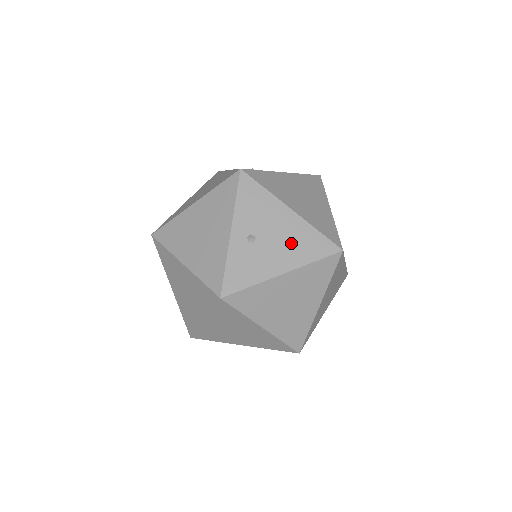
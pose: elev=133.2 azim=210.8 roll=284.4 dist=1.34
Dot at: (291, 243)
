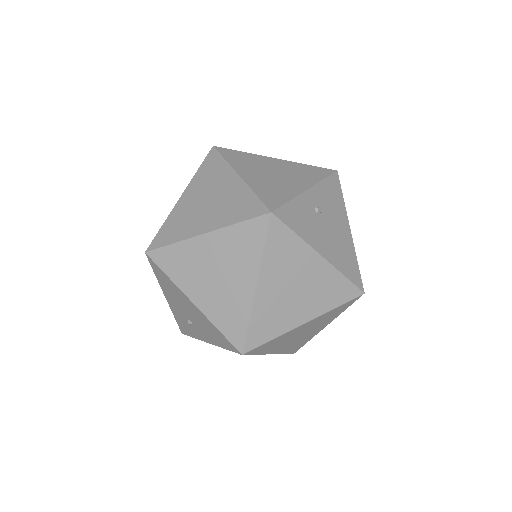
Dot at: (338, 246)
